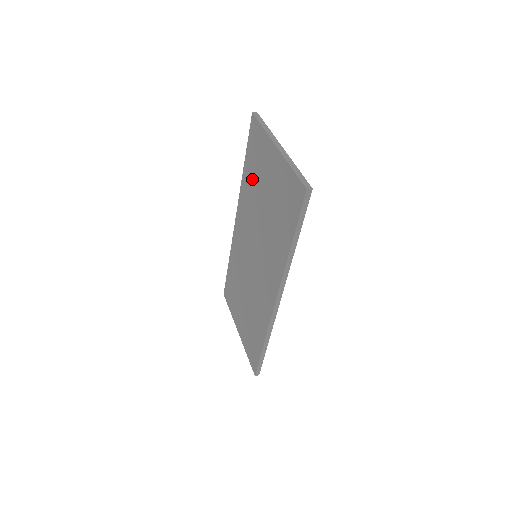
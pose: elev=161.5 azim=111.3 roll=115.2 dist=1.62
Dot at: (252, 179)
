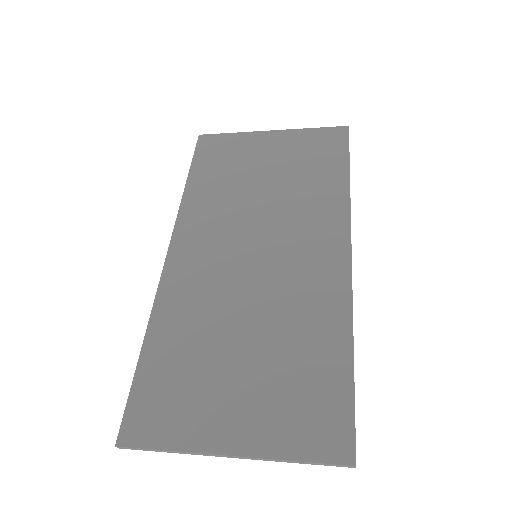
Dot at: (219, 180)
